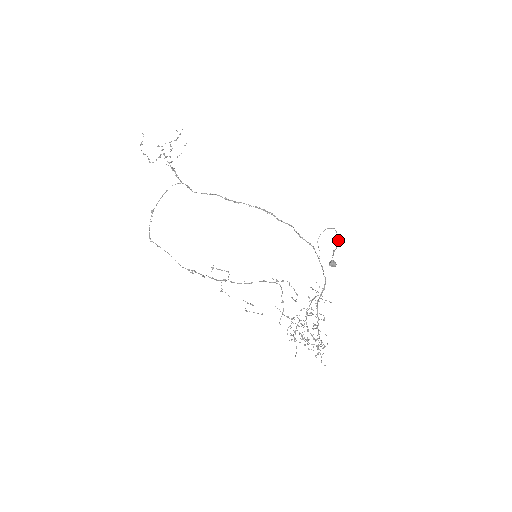
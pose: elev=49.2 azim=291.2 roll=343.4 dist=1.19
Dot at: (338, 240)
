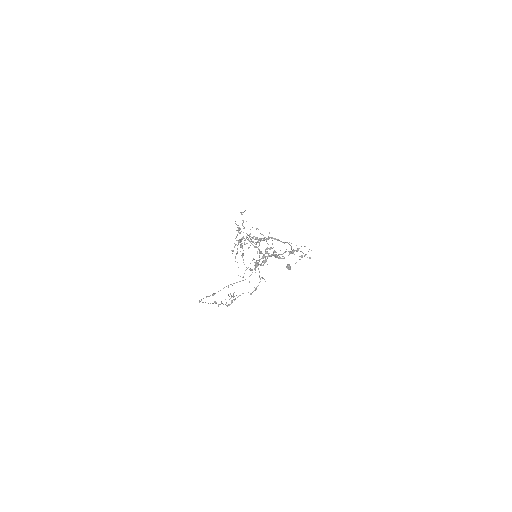
Dot at: (305, 255)
